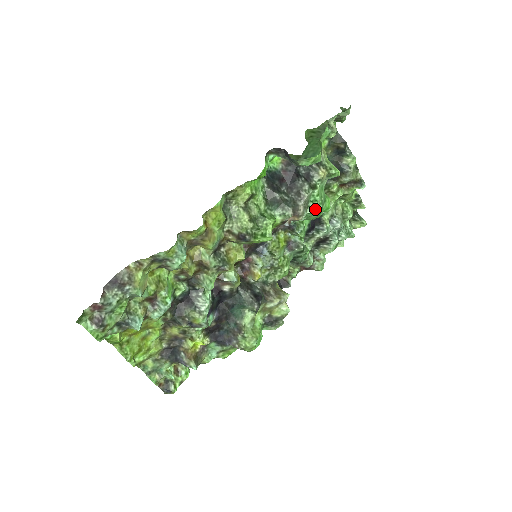
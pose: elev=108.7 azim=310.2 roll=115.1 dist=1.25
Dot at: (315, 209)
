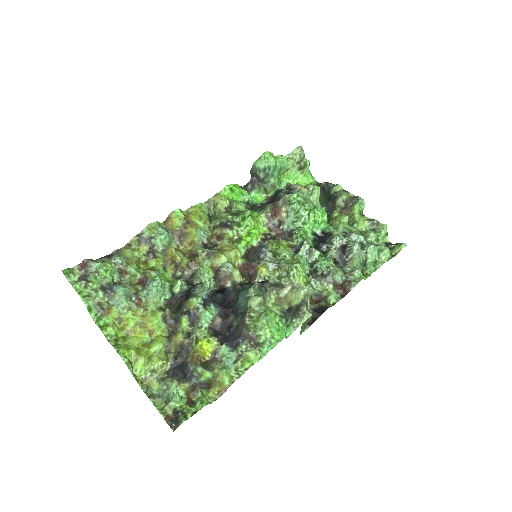
Dot at: (296, 202)
